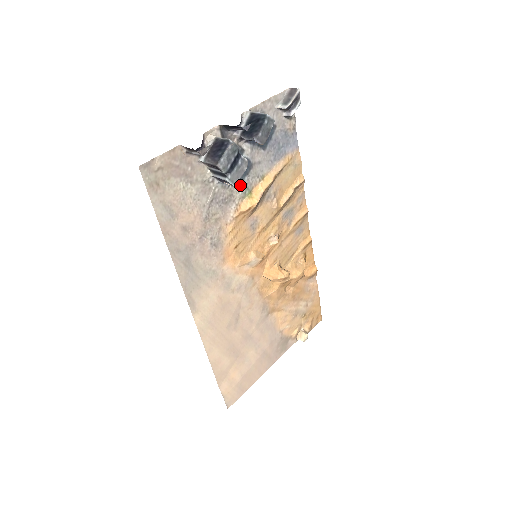
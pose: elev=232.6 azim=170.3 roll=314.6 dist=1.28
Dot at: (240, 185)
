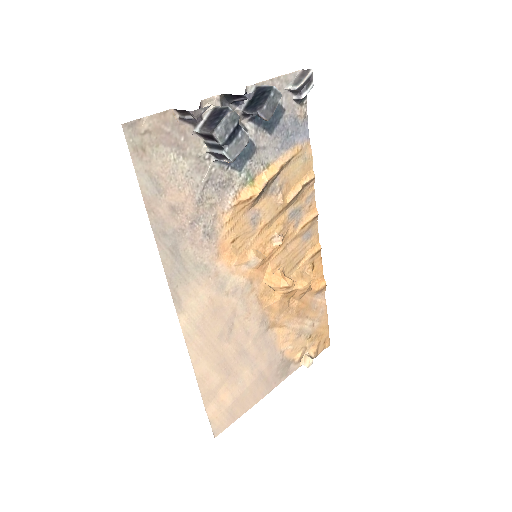
Dot at: (241, 169)
